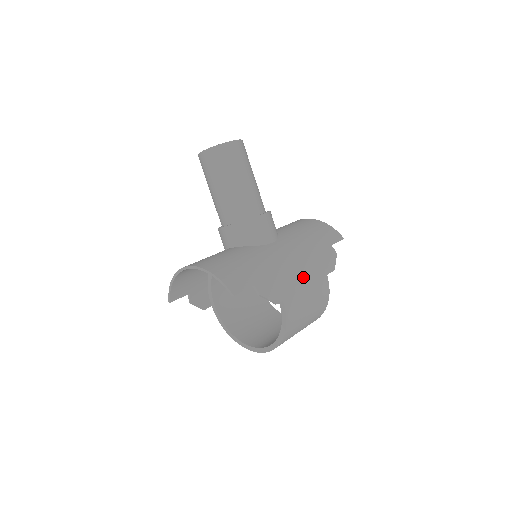
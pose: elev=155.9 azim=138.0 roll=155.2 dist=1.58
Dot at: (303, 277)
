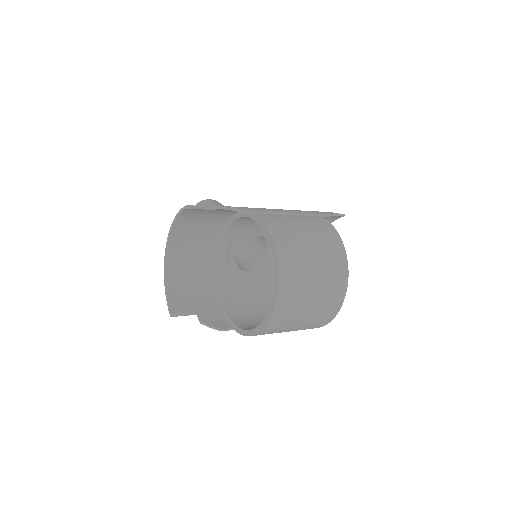
Dot at: occluded
